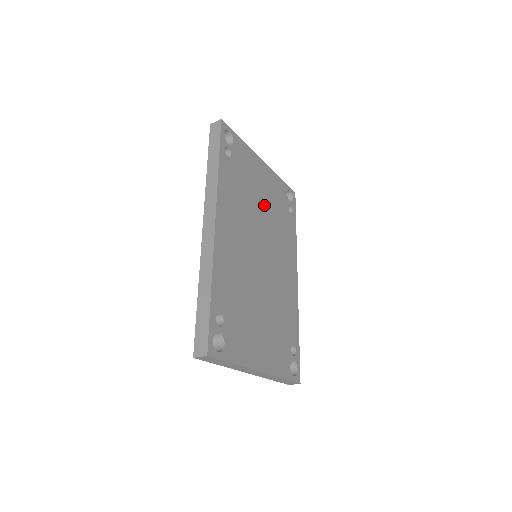
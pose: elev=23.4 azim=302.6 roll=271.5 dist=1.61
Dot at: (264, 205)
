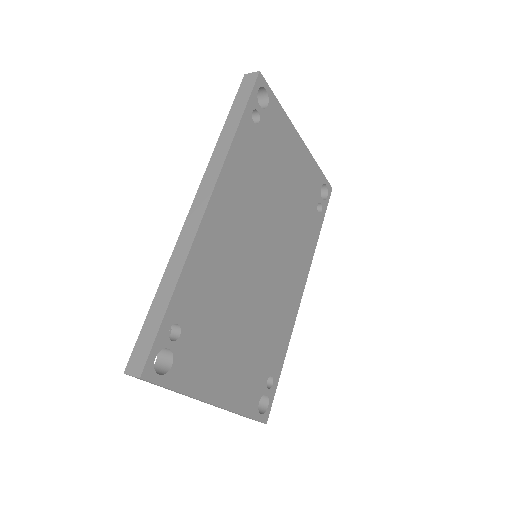
Dot at: (286, 195)
